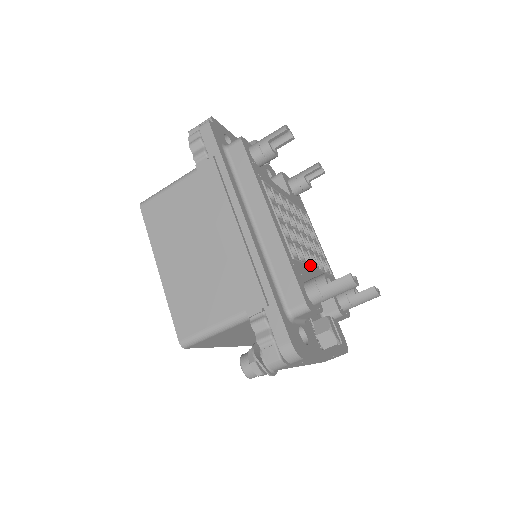
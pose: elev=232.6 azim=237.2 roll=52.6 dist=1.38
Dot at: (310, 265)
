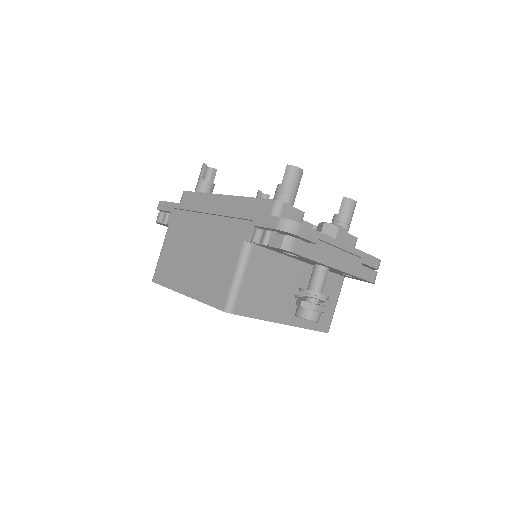
Dot at: occluded
